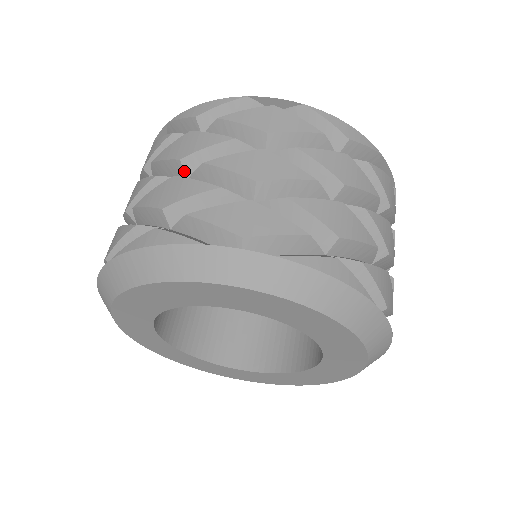
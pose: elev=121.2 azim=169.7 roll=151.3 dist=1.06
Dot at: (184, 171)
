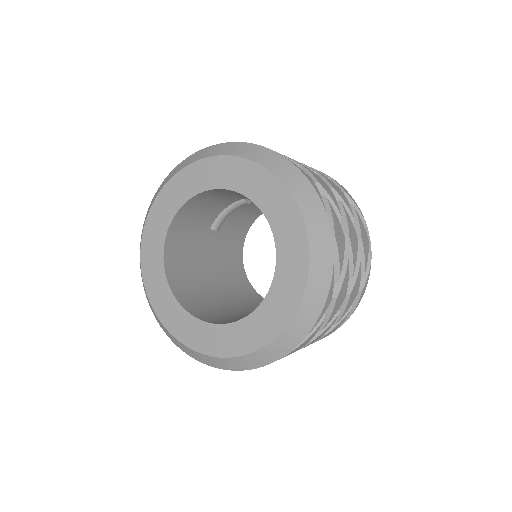
Dot at: occluded
